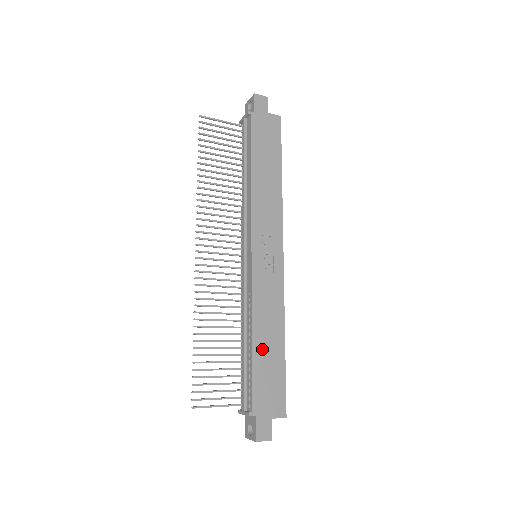
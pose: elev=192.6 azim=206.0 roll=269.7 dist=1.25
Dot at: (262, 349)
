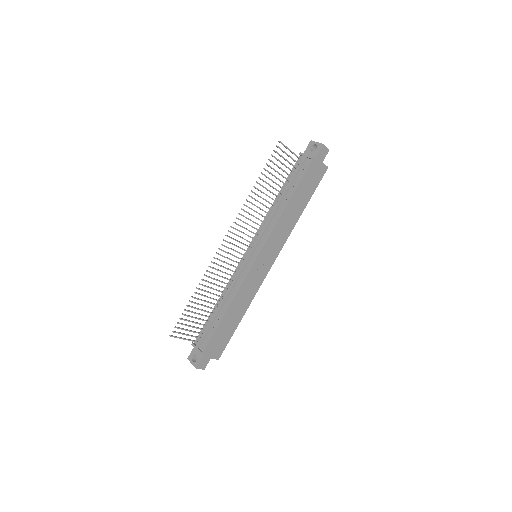
Dot at: (228, 318)
